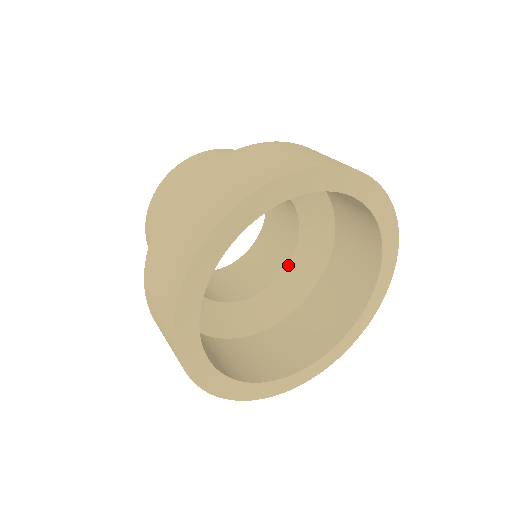
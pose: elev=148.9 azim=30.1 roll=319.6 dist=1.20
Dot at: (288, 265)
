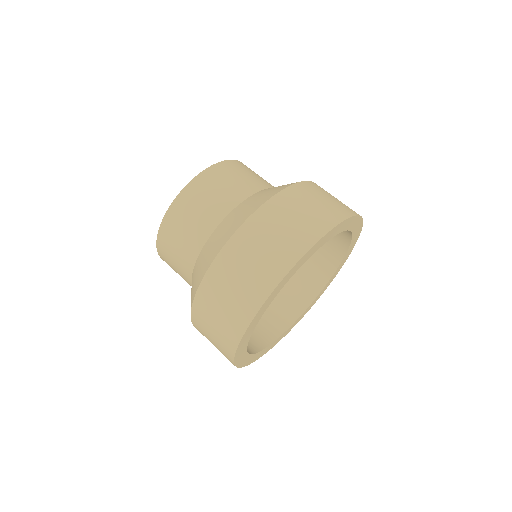
Dot at: occluded
